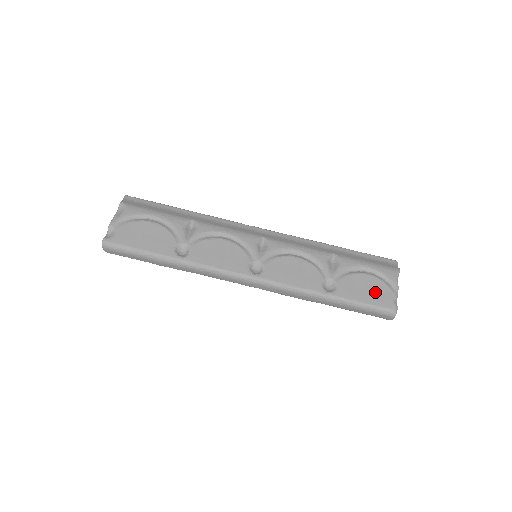
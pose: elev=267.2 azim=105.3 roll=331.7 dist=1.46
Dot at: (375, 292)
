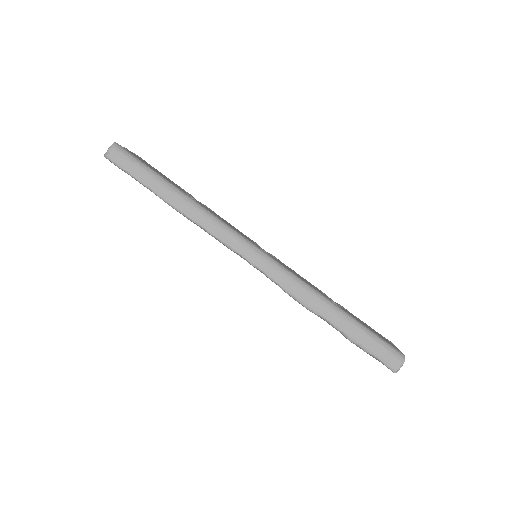
Dot at: occluded
